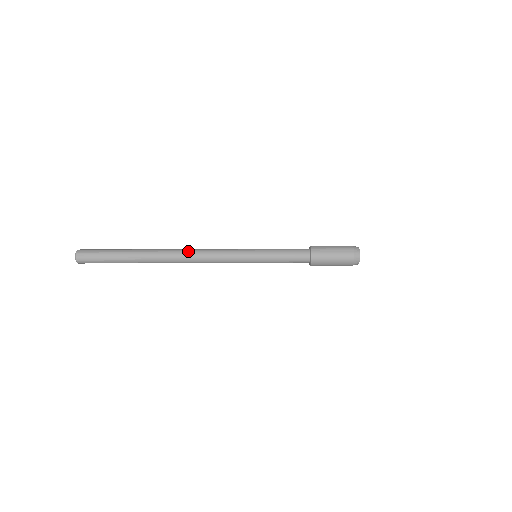
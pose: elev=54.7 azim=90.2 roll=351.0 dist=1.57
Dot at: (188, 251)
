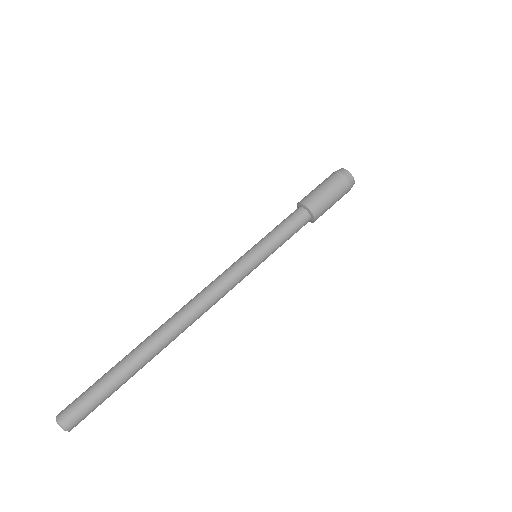
Dot at: occluded
